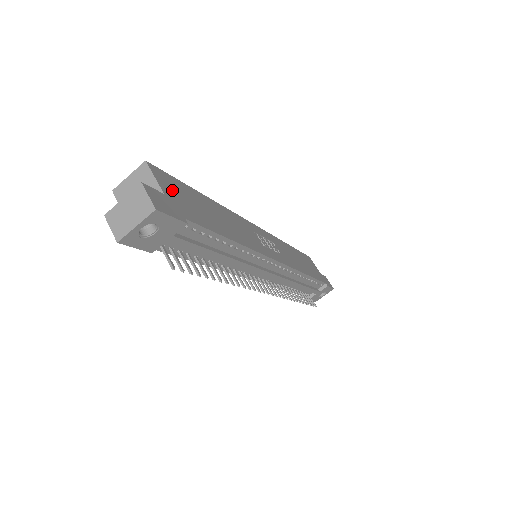
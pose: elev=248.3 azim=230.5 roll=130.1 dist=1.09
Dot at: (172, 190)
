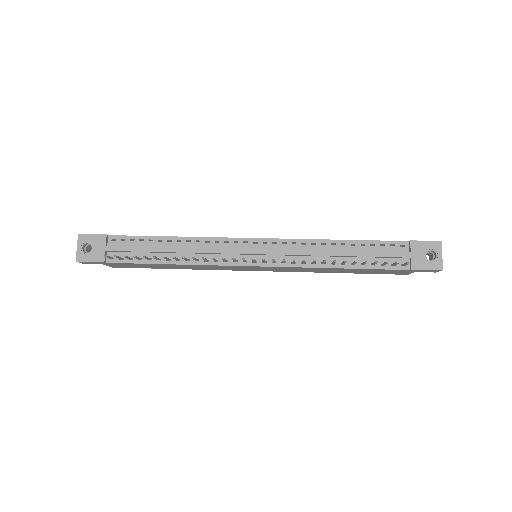
Dot at: occluded
